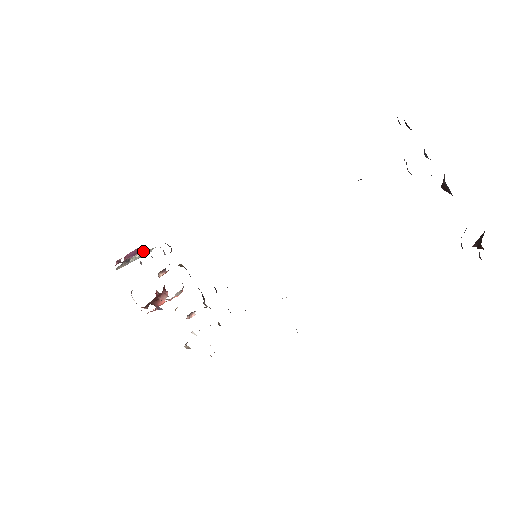
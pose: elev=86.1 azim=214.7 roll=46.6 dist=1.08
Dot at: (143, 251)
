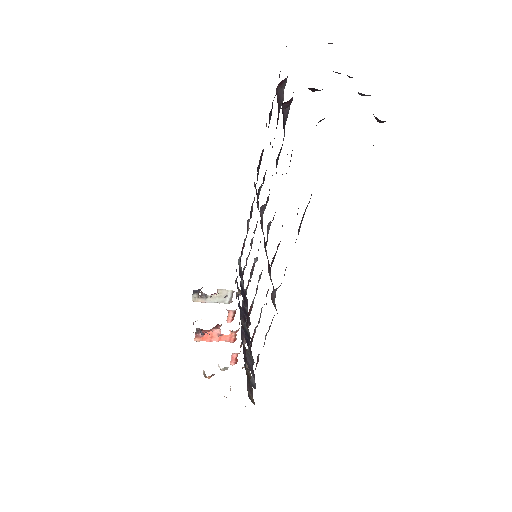
Dot at: (218, 289)
